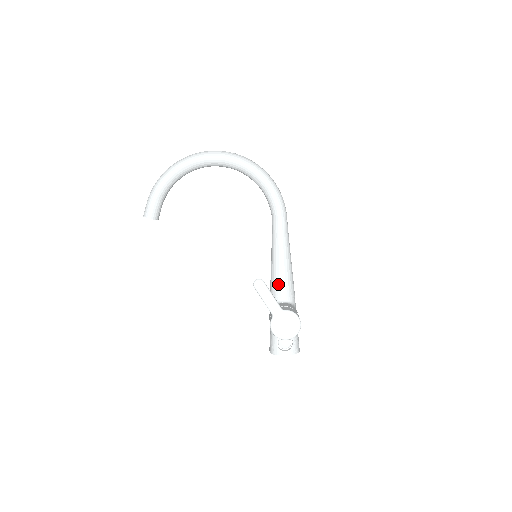
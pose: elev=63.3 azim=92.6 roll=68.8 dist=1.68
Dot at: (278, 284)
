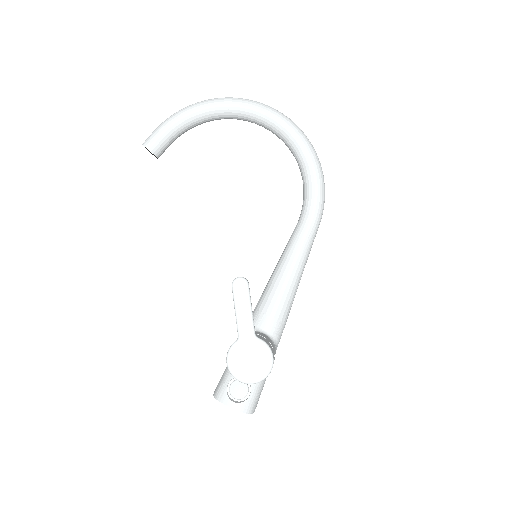
Dot at: (267, 305)
